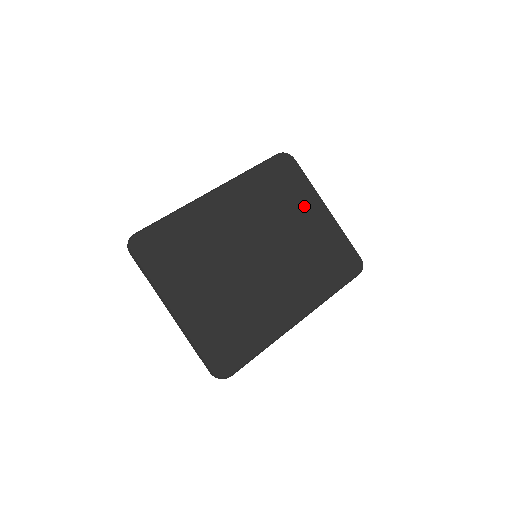
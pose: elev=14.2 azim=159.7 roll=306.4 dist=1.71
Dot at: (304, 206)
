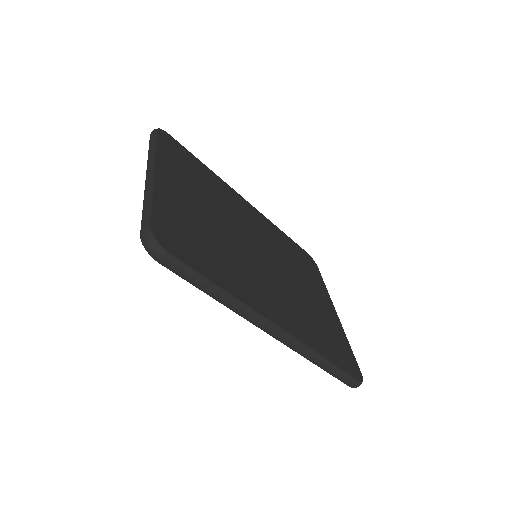
Dot at: (316, 288)
